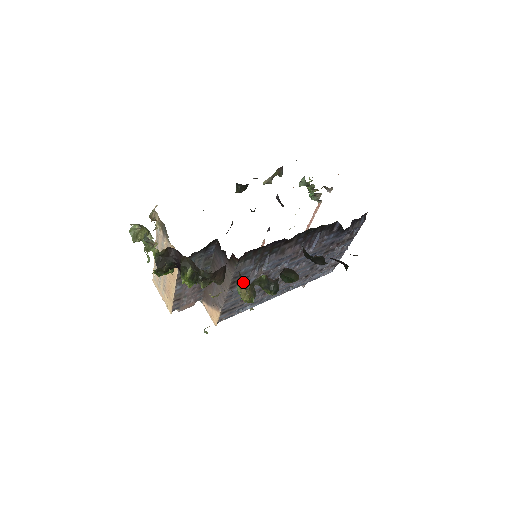
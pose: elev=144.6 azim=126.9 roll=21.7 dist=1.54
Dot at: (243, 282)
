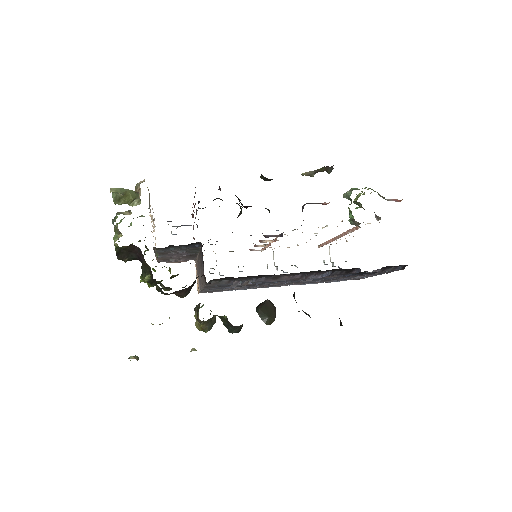
Dot at: occluded
